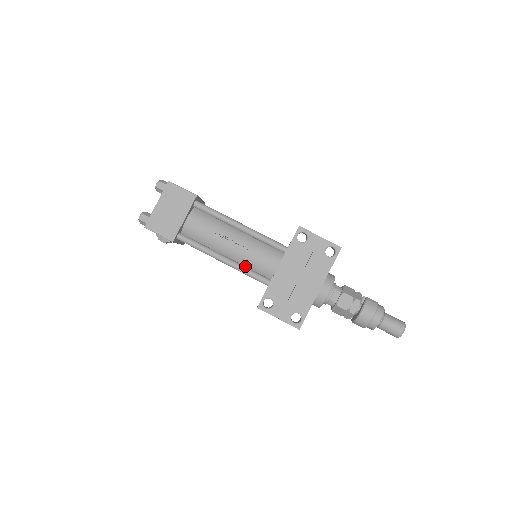
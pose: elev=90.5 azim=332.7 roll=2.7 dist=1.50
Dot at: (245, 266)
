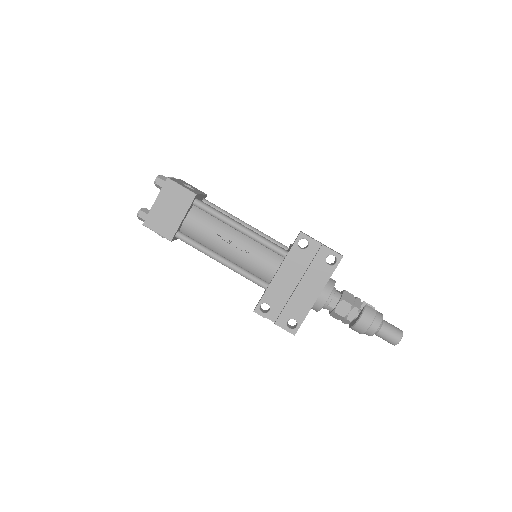
Dot at: (244, 268)
